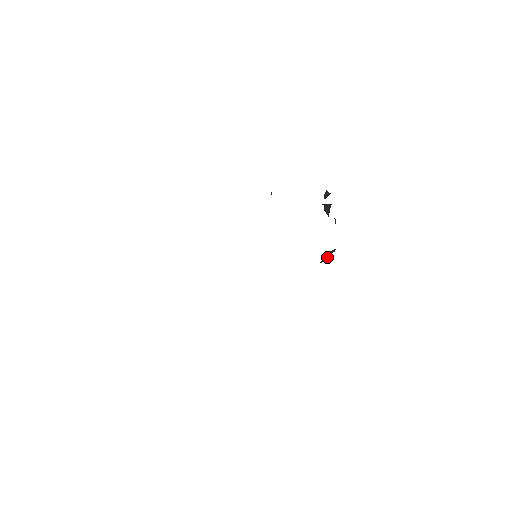
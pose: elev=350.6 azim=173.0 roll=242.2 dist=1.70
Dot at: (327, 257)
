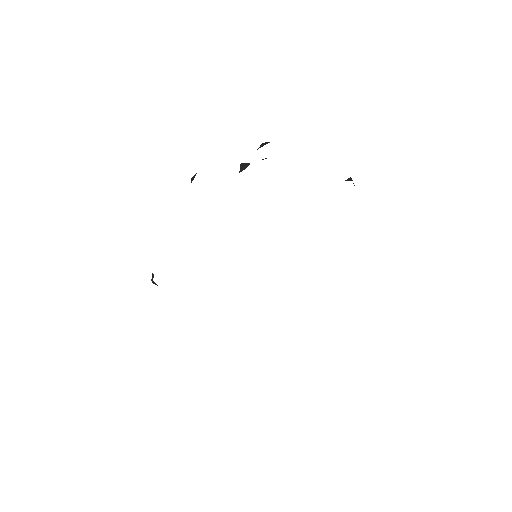
Dot at: occluded
